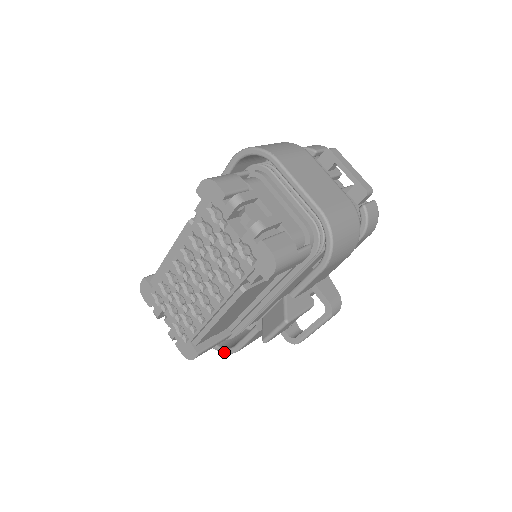
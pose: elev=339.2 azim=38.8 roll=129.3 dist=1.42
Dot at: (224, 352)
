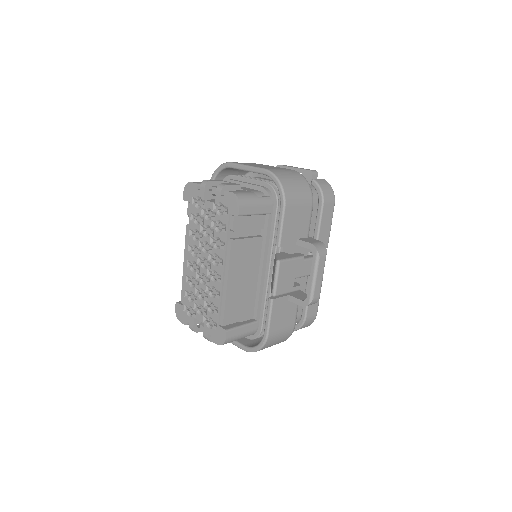
Dot at: (259, 347)
